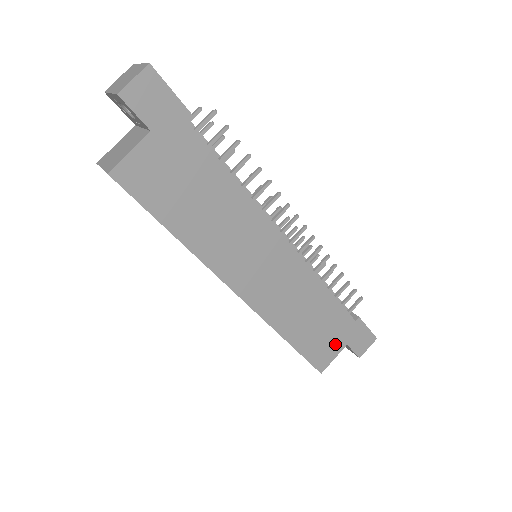
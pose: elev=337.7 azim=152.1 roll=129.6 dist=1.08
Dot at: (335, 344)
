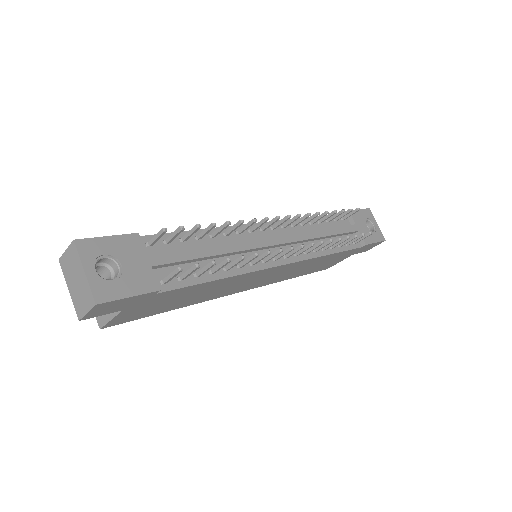
Dot at: (340, 259)
